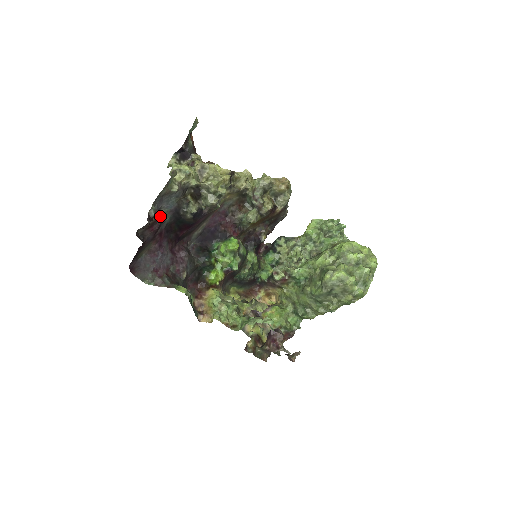
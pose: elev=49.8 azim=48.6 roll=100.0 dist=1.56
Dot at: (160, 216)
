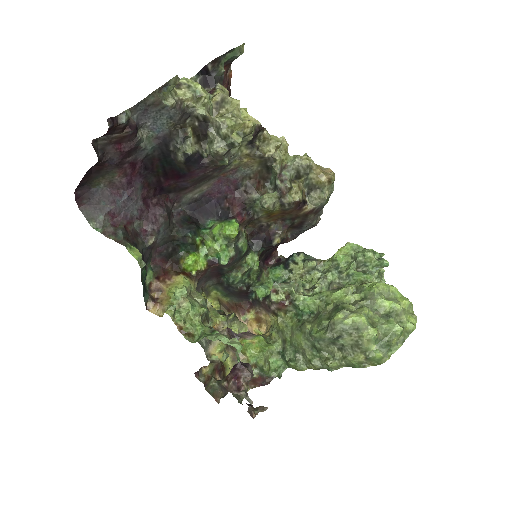
Dot at: (136, 133)
